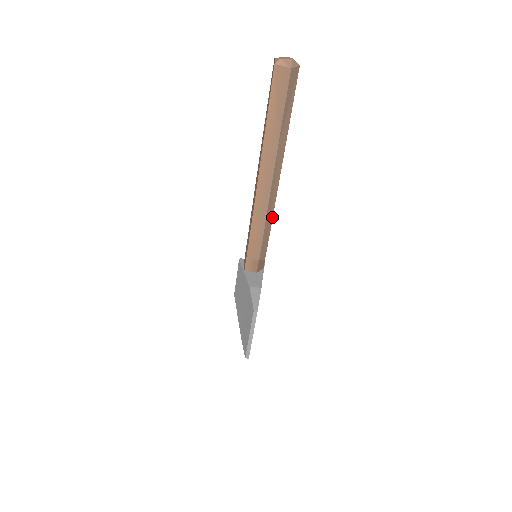
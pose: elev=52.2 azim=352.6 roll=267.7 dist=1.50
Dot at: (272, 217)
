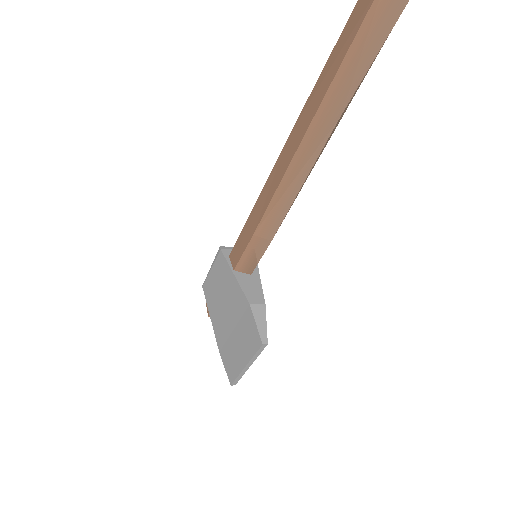
Dot at: (290, 207)
